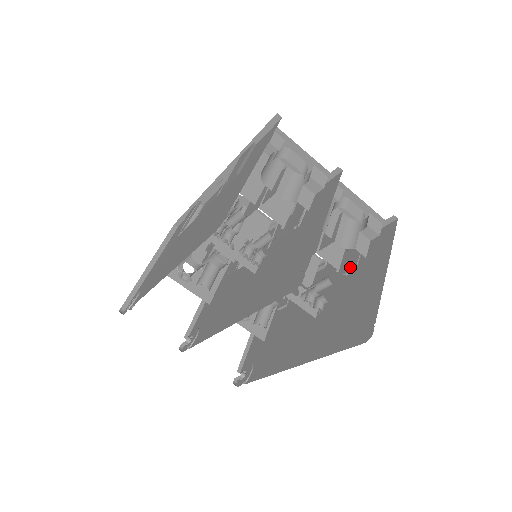
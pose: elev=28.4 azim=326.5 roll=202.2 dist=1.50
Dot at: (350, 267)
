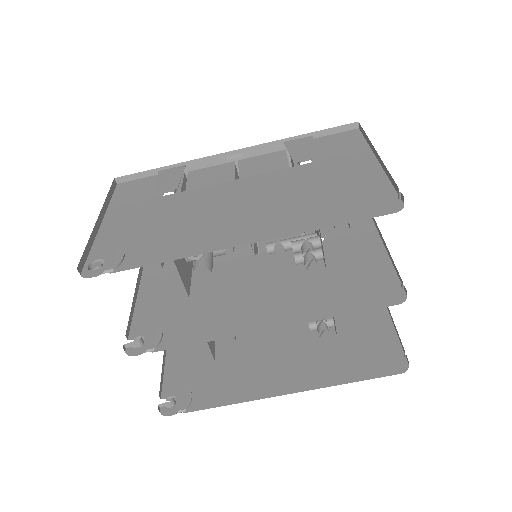
Dot at: occluded
